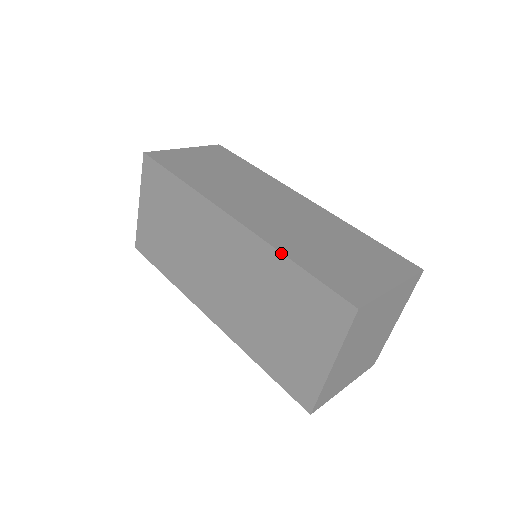
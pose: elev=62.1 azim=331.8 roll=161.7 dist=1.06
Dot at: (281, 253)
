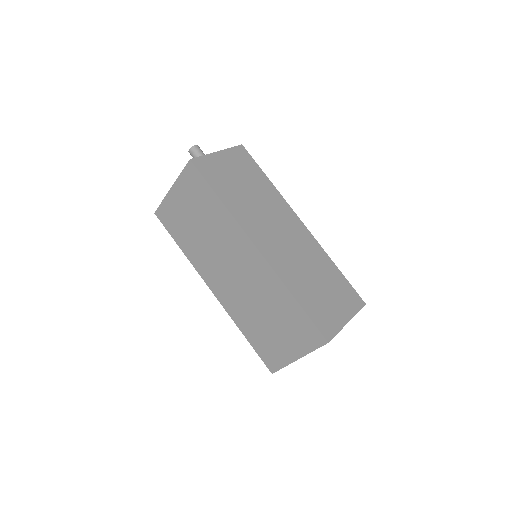
Dot at: (288, 290)
